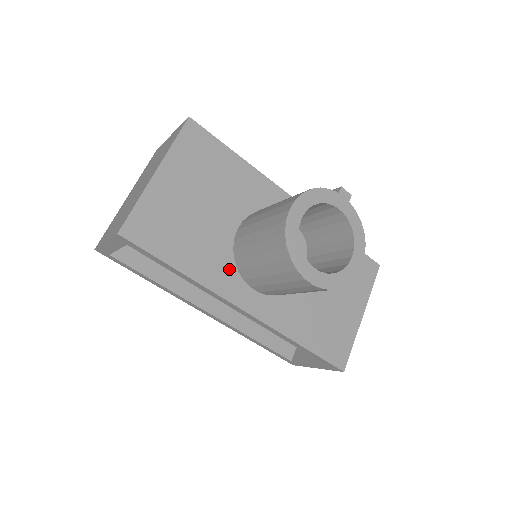
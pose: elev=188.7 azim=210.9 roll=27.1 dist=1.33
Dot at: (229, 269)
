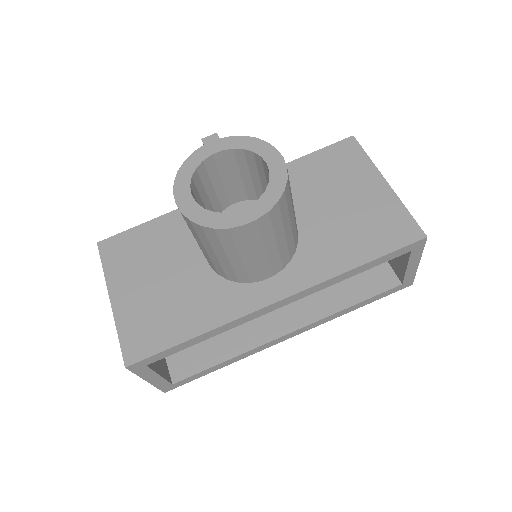
Dot at: (231, 290)
